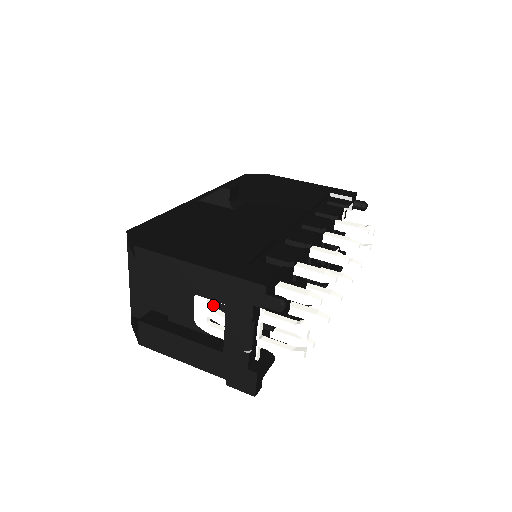
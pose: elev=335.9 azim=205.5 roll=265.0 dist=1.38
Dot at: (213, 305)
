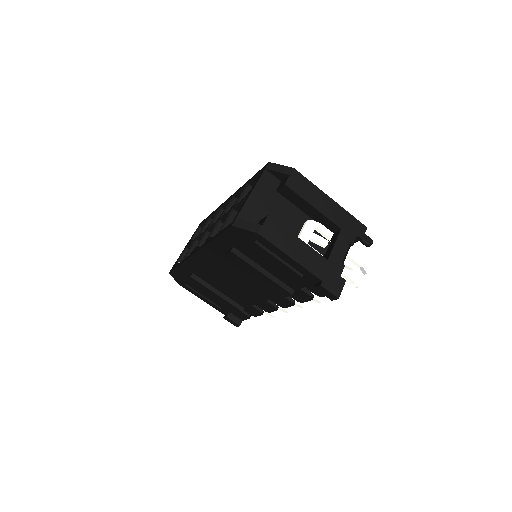
Dot at: occluded
